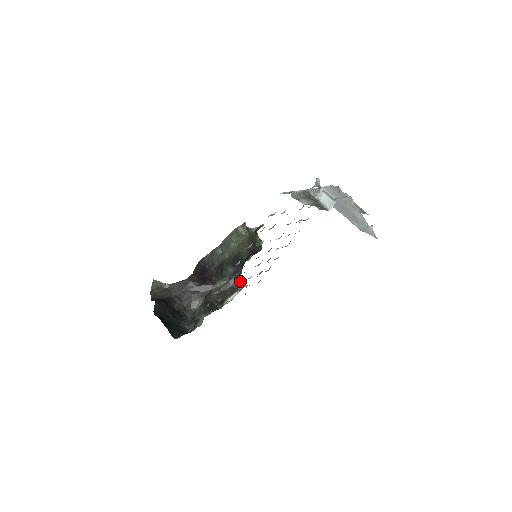
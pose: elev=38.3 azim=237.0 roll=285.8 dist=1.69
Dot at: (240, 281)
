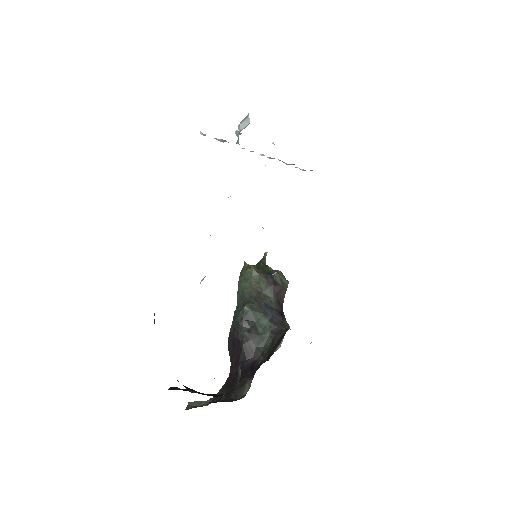
Dot at: occluded
